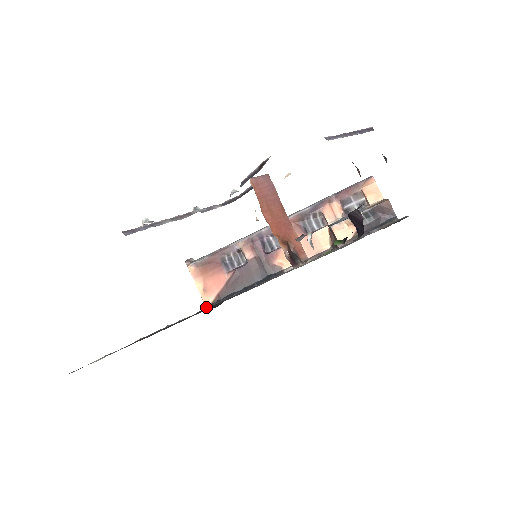
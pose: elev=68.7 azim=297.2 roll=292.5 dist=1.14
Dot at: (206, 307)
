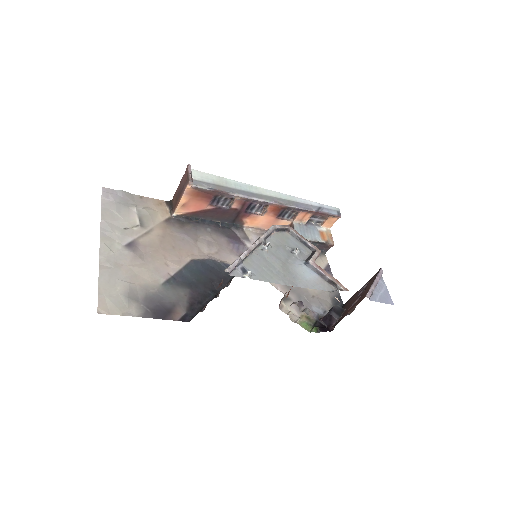
Dot at: (174, 216)
